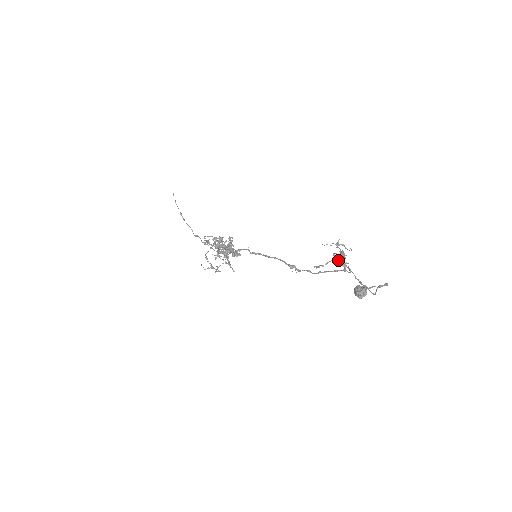
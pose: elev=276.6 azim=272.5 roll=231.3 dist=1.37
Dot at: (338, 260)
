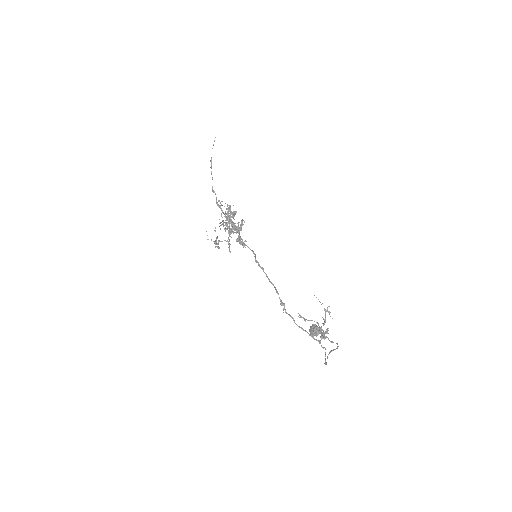
Dot at: (320, 327)
